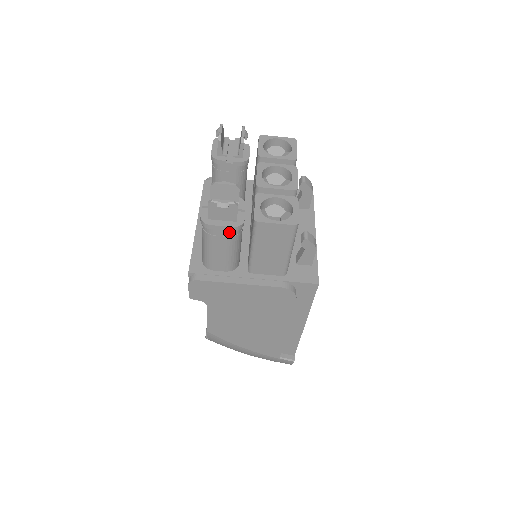
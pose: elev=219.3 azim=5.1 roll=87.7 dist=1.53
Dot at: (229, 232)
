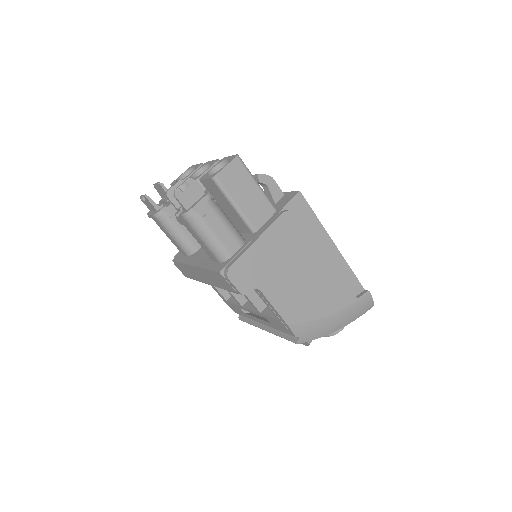
Dot at: (208, 204)
